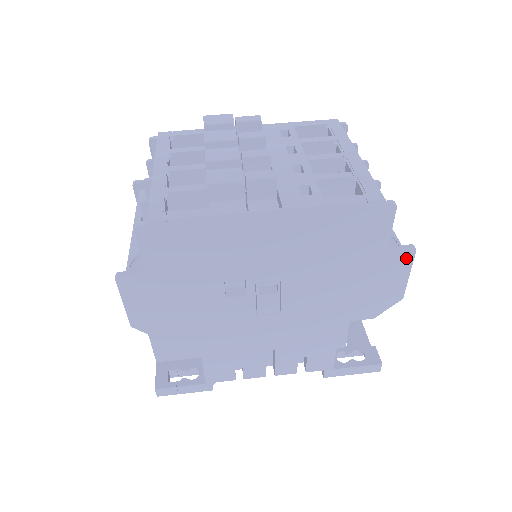
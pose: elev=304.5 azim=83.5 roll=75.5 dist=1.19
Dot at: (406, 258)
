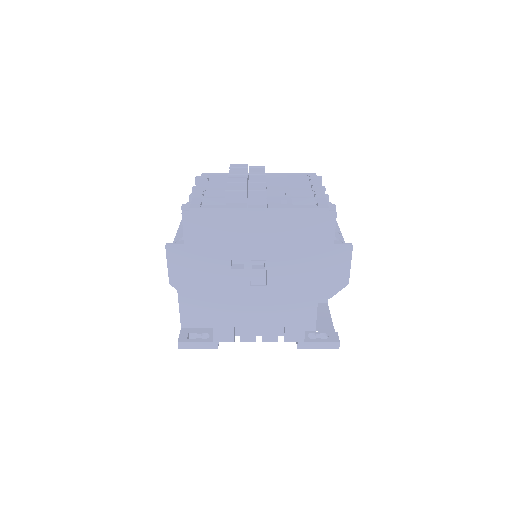
Dot at: (347, 251)
